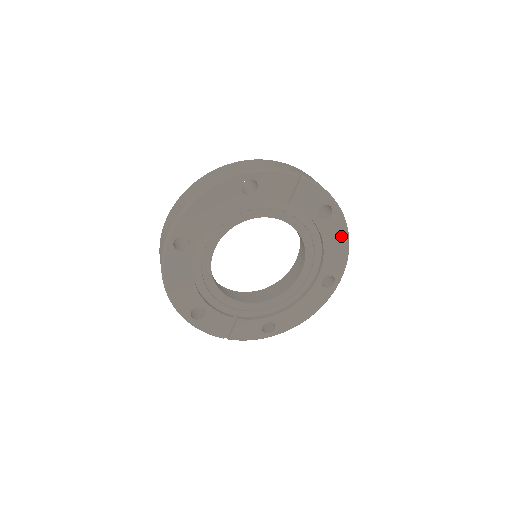
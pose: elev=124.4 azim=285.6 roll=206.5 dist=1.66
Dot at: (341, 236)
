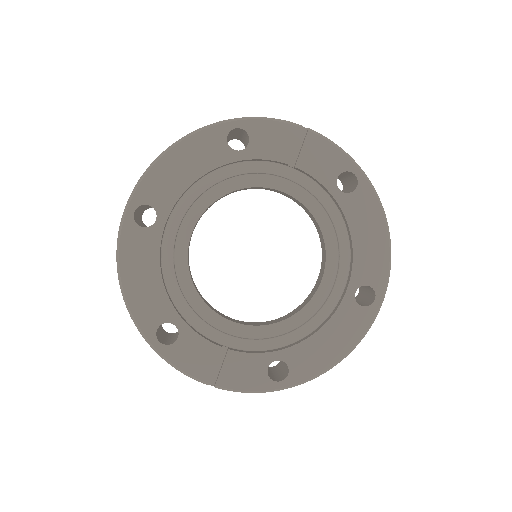
Dot at: (376, 221)
